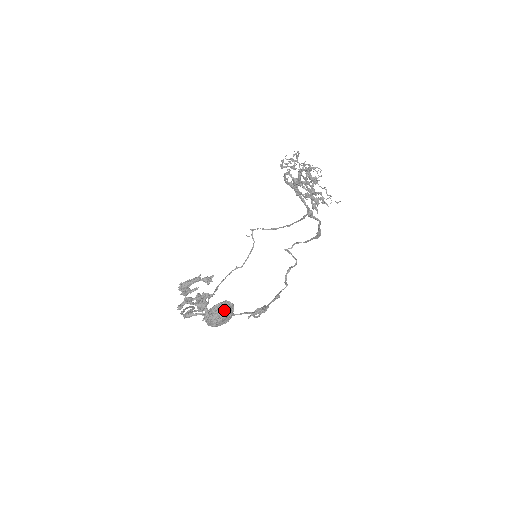
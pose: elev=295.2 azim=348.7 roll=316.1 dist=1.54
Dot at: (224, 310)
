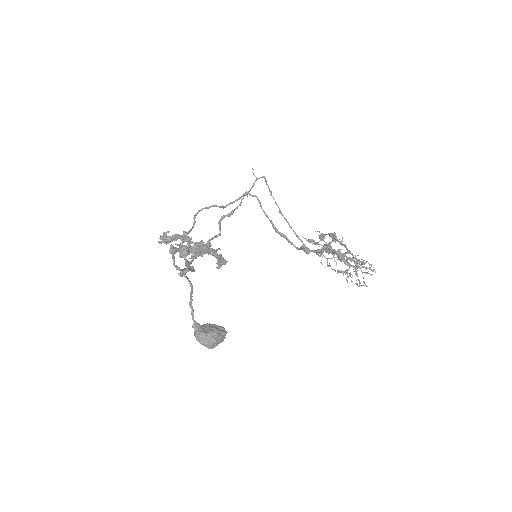
Dot at: (220, 342)
